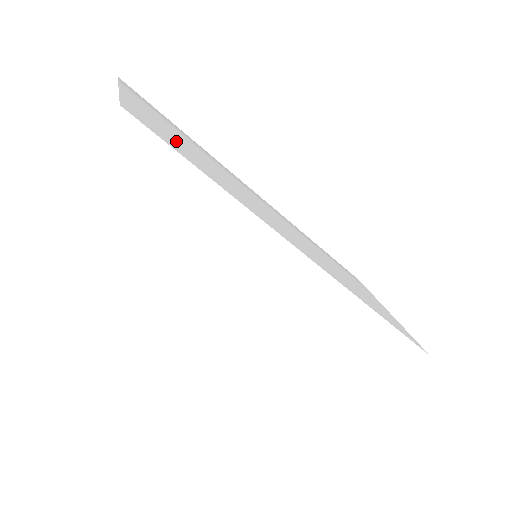
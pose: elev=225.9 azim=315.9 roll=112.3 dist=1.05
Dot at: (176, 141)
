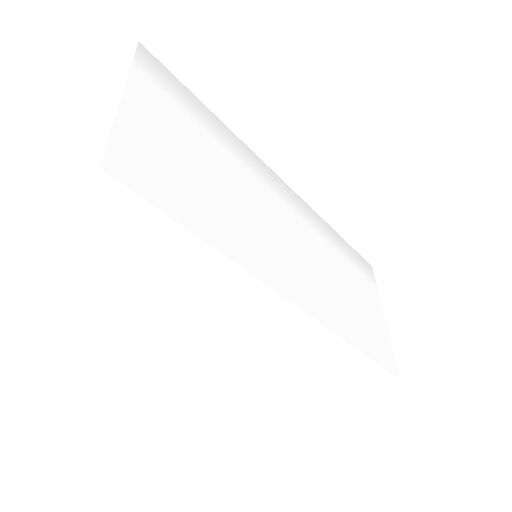
Dot at: (175, 170)
